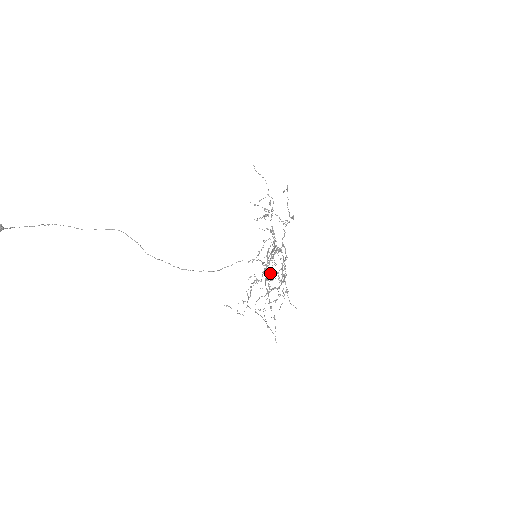
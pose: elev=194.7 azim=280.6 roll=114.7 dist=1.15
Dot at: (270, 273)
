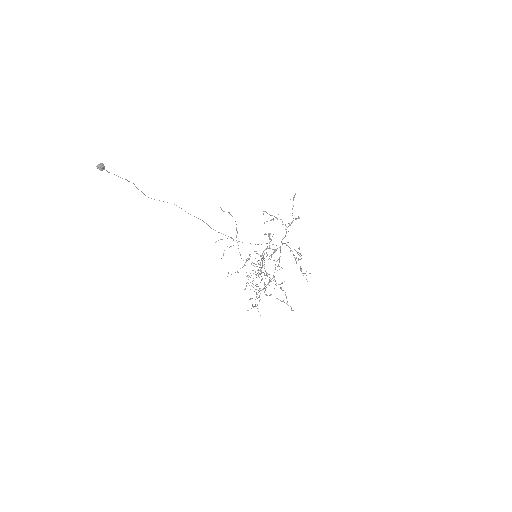
Dot at: (246, 286)
